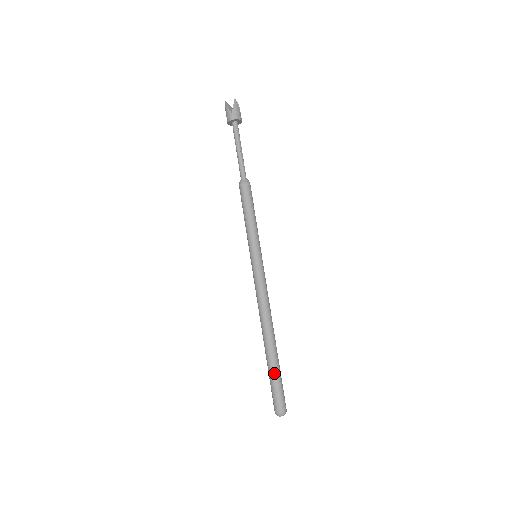
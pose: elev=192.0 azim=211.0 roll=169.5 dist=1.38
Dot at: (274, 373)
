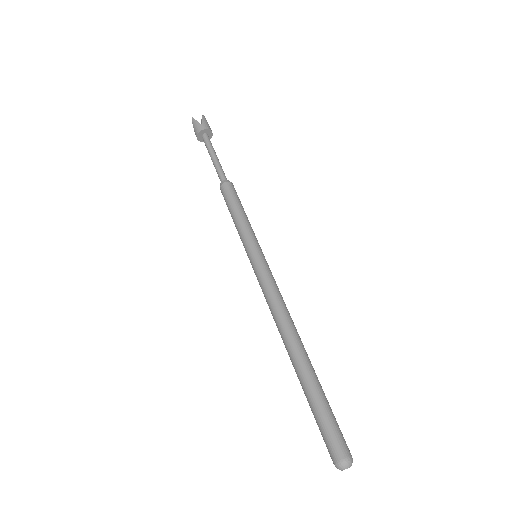
Dot at: (319, 397)
